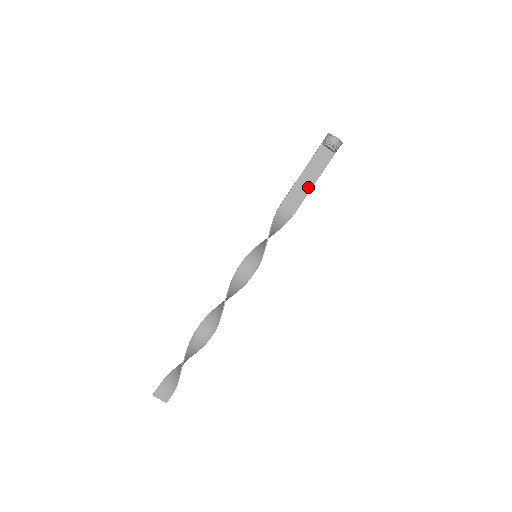
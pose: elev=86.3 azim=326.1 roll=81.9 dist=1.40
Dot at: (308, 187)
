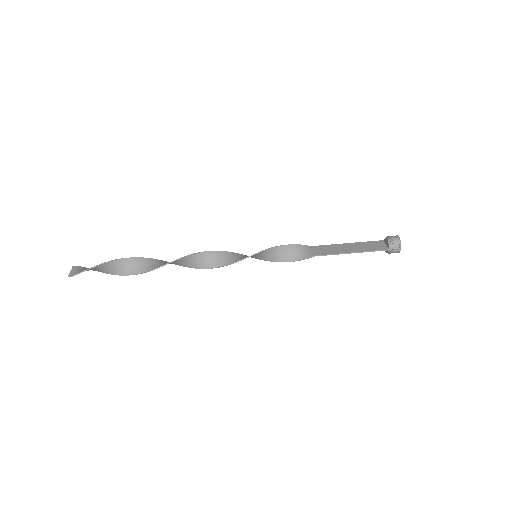
Dot at: (345, 251)
